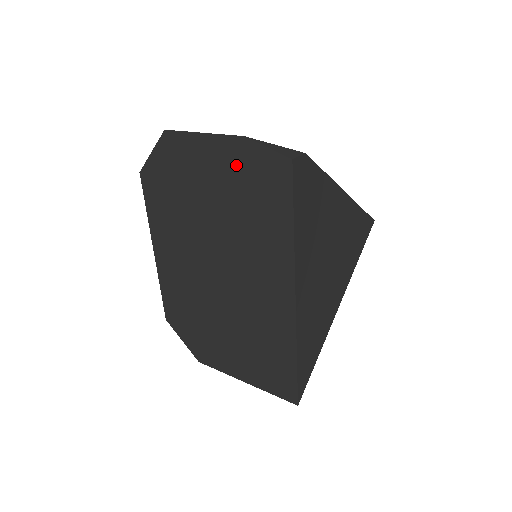
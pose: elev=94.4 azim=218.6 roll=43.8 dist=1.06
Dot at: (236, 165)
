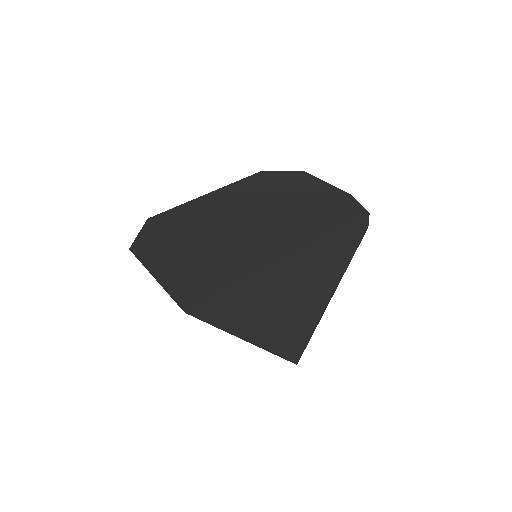
Dot at: (331, 199)
